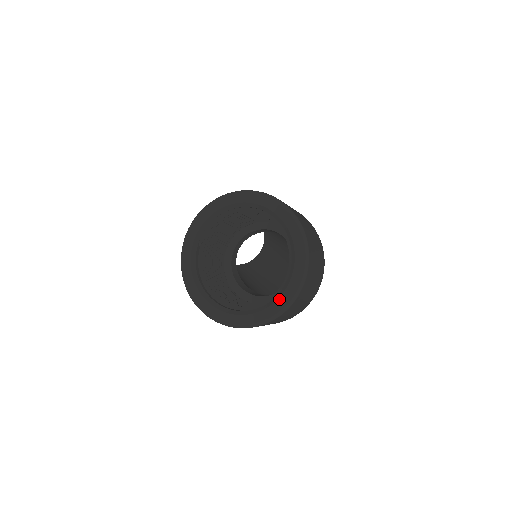
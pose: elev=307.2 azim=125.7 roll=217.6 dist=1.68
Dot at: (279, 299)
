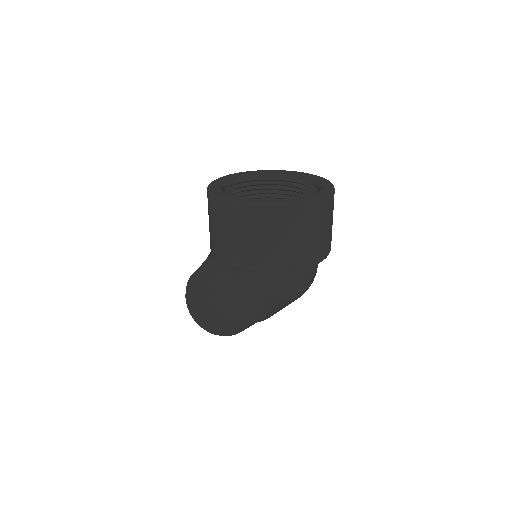
Dot at: (308, 196)
